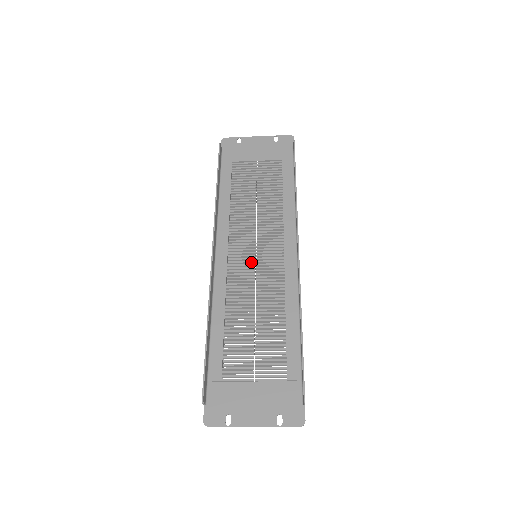
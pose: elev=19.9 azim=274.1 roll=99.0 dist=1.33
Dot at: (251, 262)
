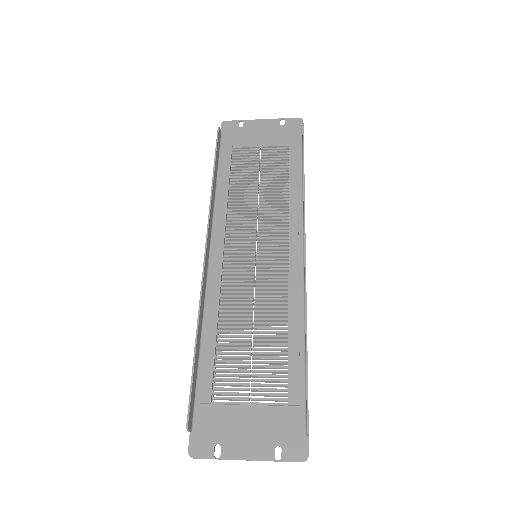
Dot at: (250, 263)
